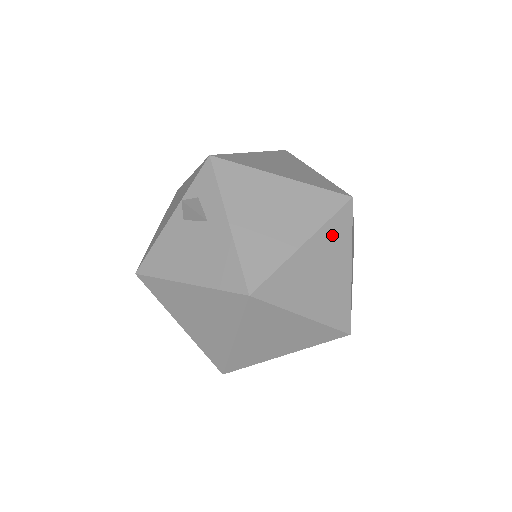
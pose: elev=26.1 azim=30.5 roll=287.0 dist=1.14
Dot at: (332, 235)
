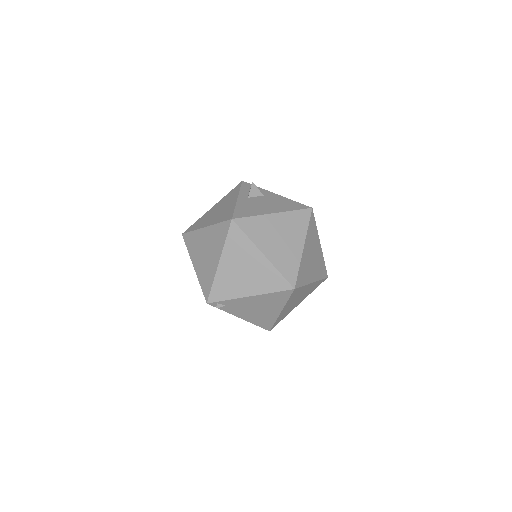
Dot at: occluded
